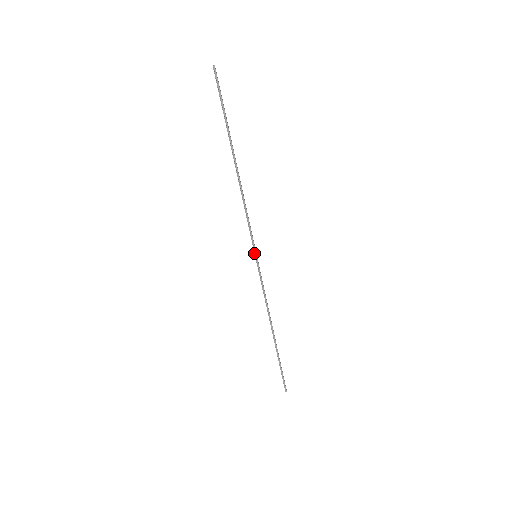
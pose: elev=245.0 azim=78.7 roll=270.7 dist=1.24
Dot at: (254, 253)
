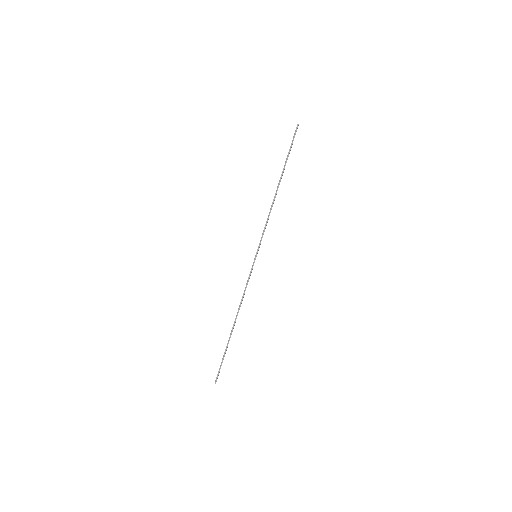
Dot at: (256, 253)
